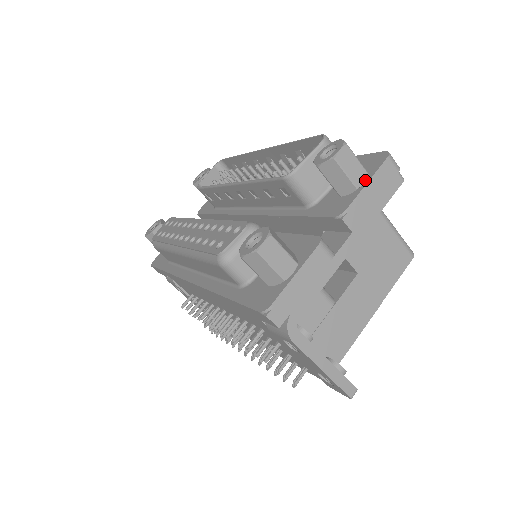
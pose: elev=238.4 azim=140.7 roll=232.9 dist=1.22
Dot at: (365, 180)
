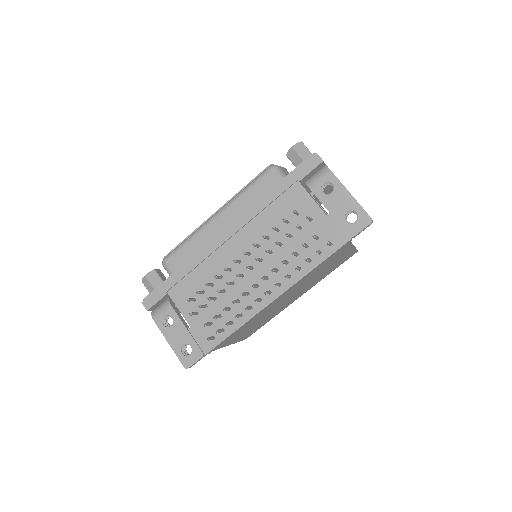
Dot at: occluded
